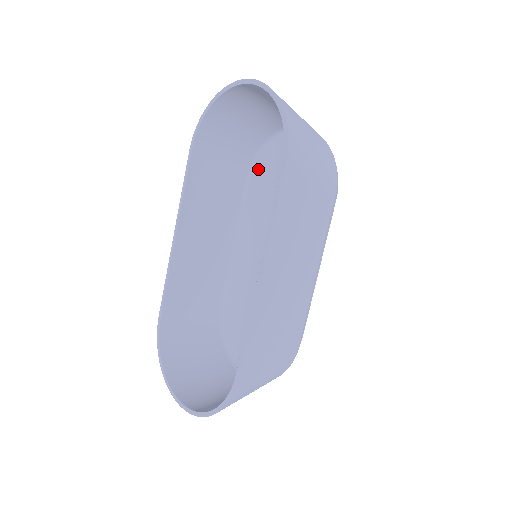
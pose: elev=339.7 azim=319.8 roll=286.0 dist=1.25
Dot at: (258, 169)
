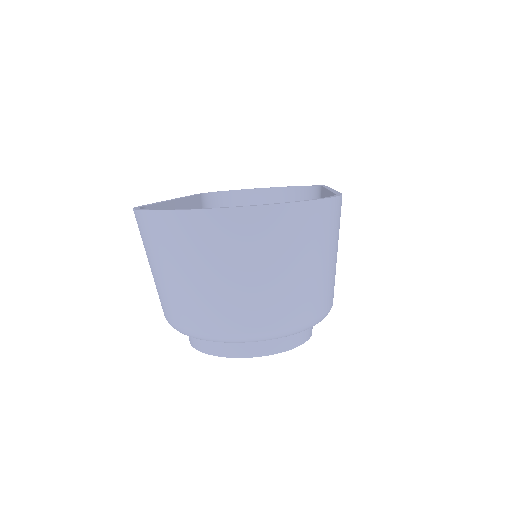
Dot at: occluded
